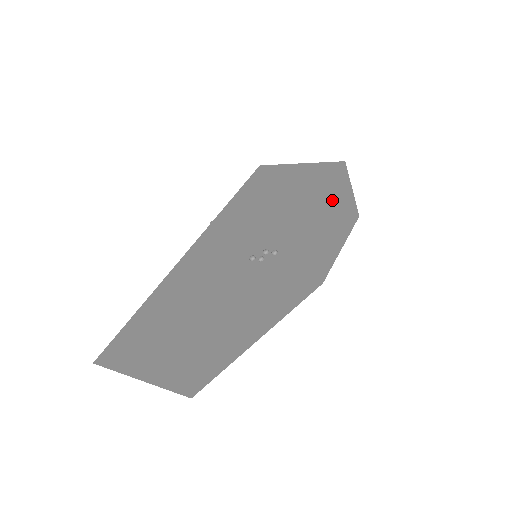
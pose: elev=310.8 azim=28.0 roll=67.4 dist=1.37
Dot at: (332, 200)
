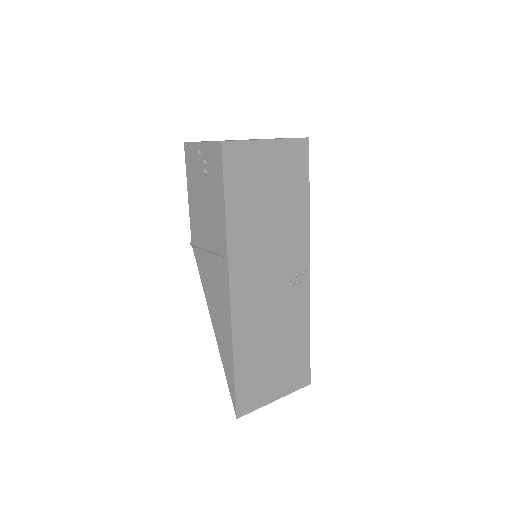
Dot at: occluded
